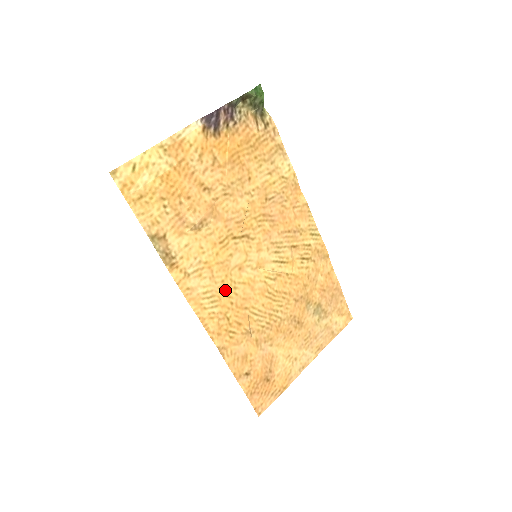
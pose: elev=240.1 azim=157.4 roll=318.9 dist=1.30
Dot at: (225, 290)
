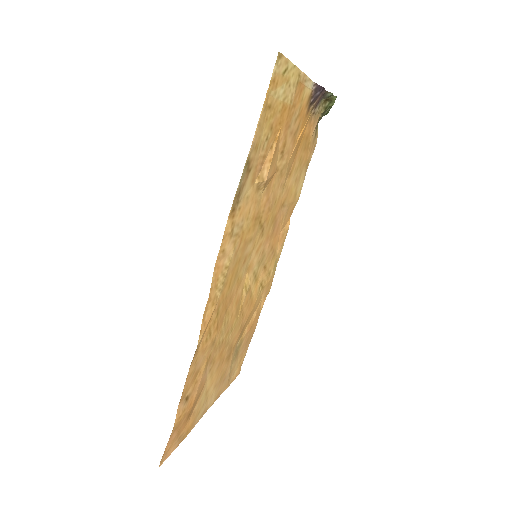
Dot at: (232, 276)
